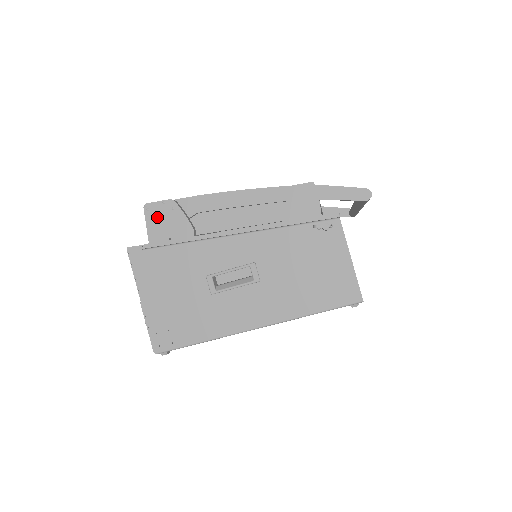
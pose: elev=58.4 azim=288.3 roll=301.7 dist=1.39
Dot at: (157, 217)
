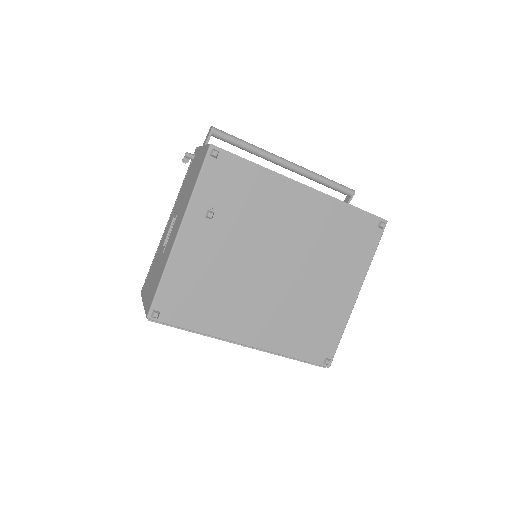
Dot at: occluded
